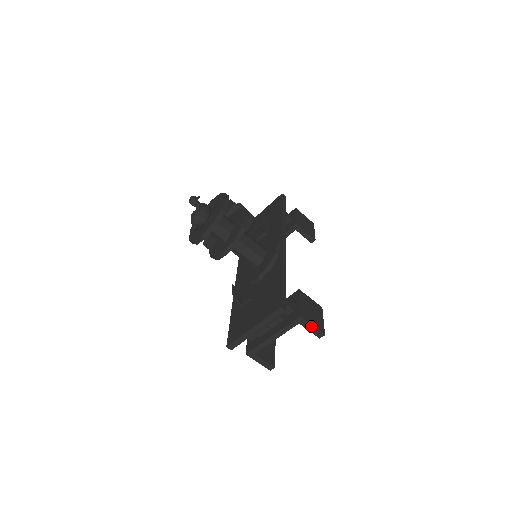
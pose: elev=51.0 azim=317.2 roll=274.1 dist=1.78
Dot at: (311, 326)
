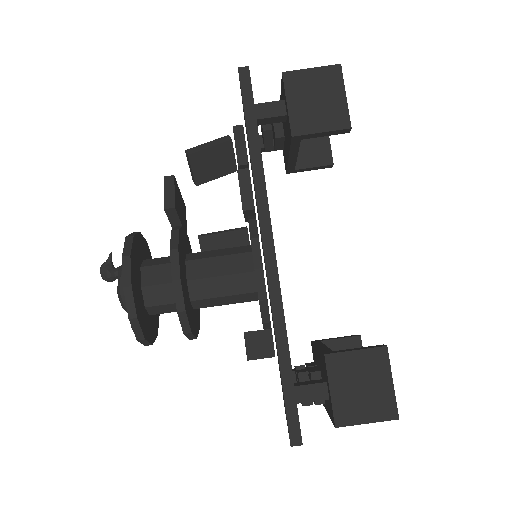
Dot at: (365, 423)
